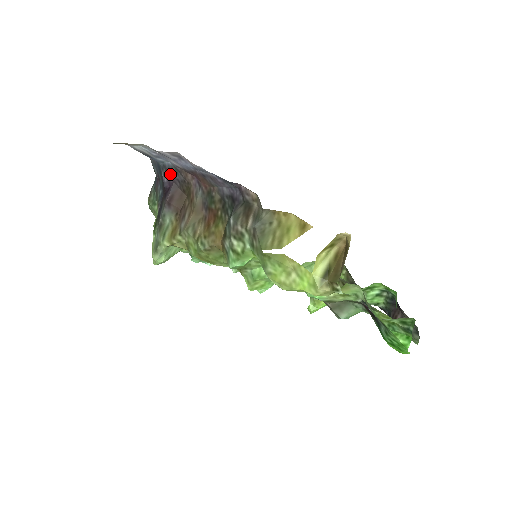
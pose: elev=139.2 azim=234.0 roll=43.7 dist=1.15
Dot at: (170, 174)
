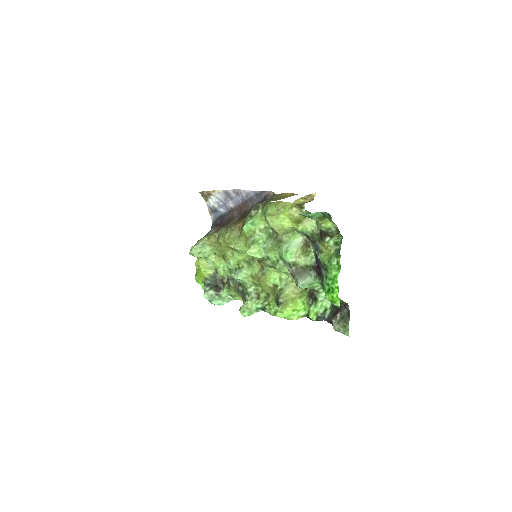
Dot at: (223, 218)
